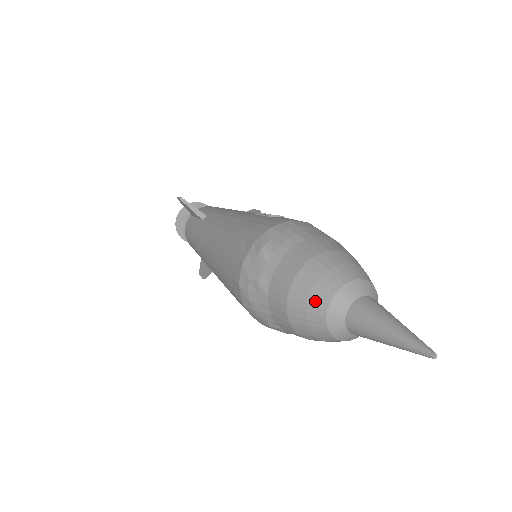
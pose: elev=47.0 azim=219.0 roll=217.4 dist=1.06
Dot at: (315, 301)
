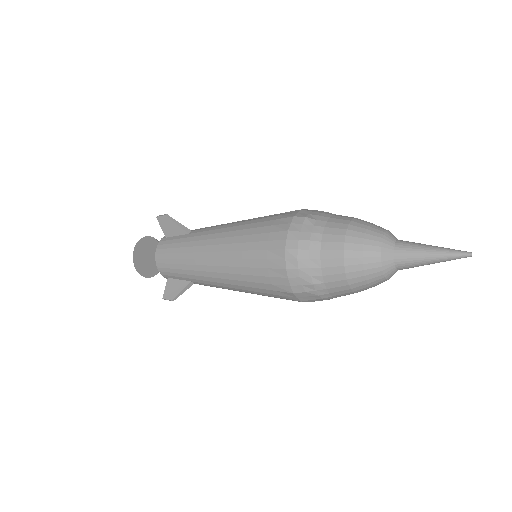
Dot at: (370, 241)
